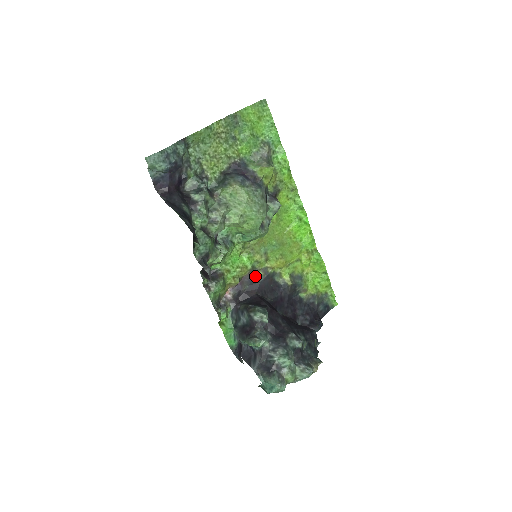
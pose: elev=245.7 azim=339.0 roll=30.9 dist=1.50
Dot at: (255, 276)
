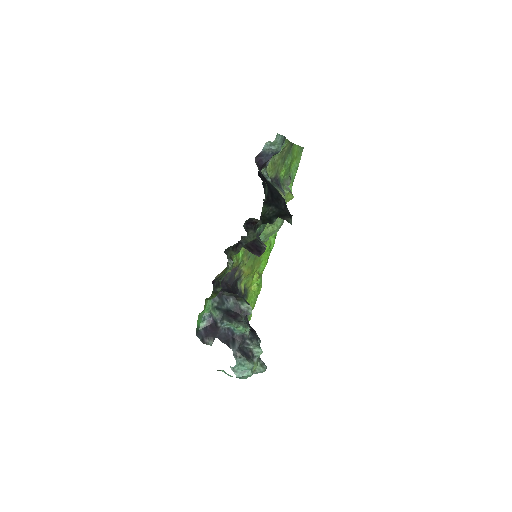
Dot at: (235, 273)
